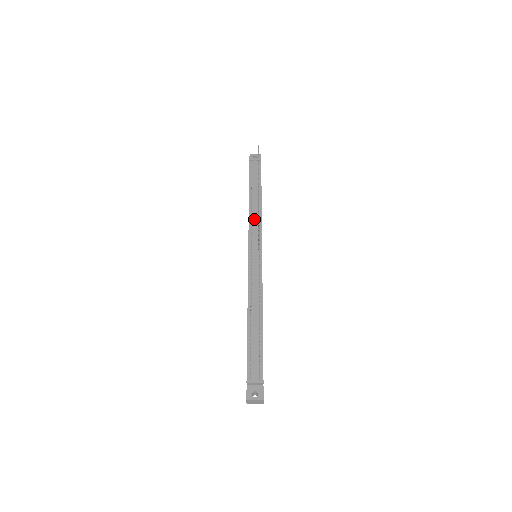
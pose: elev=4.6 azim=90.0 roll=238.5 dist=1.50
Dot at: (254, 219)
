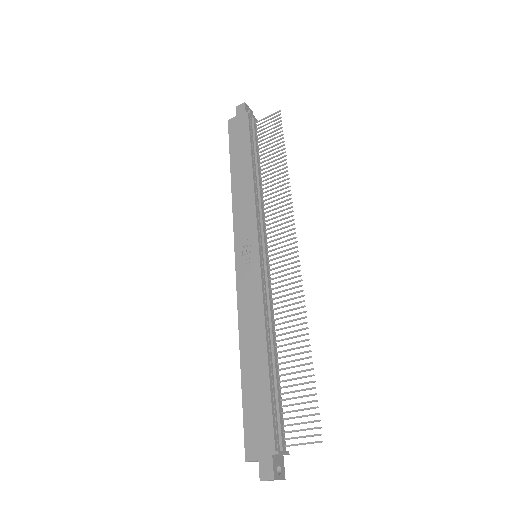
Dot at: (261, 204)
